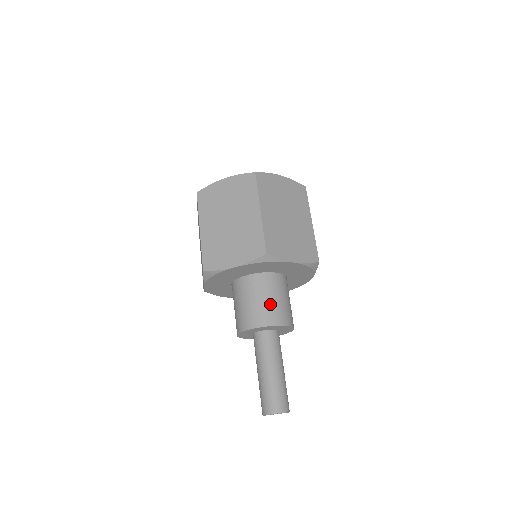
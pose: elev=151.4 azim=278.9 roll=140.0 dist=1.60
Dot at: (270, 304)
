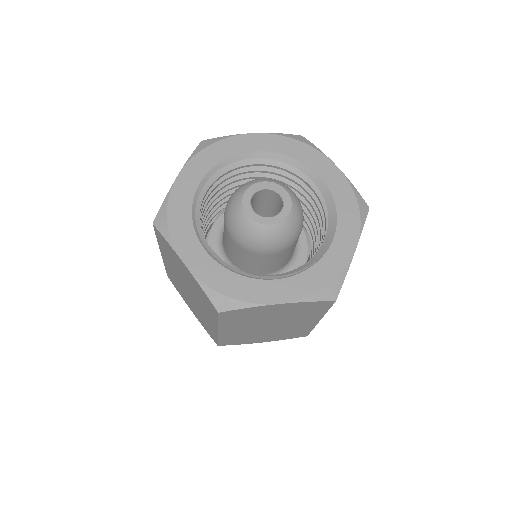
Dot at: occluded
